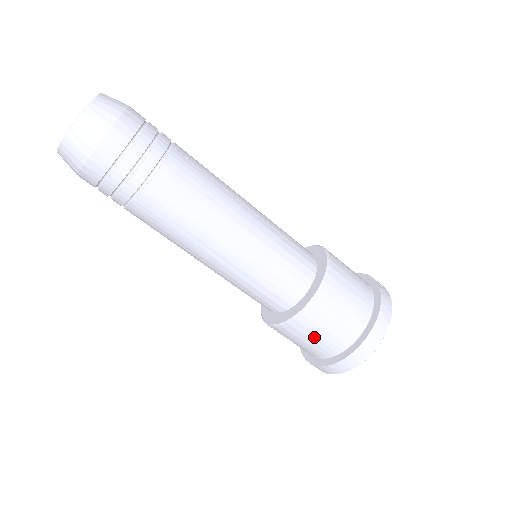
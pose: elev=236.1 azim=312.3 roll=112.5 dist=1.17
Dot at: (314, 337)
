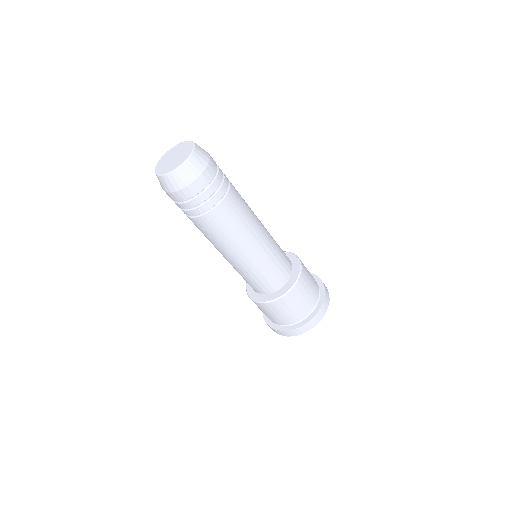
Dot at: (268, 313)
